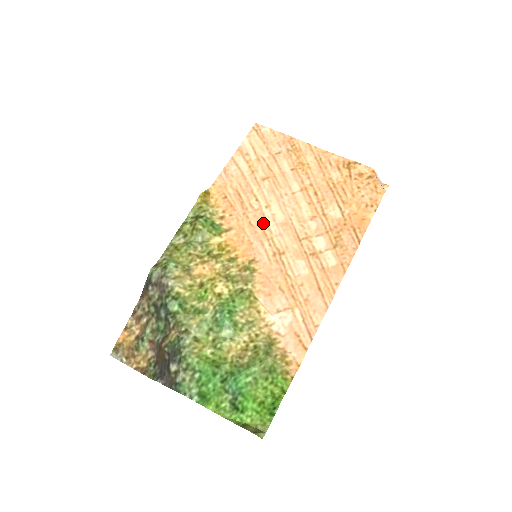
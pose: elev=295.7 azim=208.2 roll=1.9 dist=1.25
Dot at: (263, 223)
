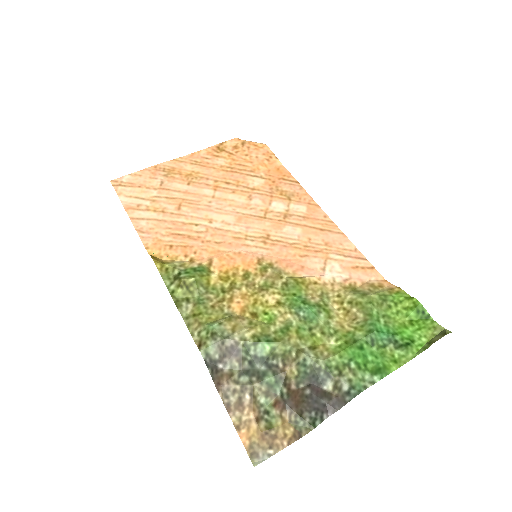
Dot at: (225, 233)
